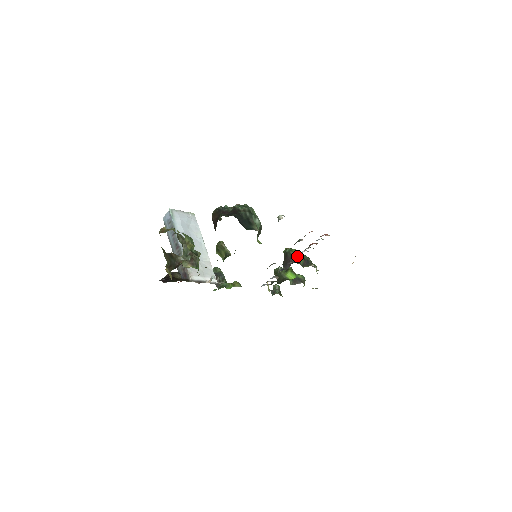
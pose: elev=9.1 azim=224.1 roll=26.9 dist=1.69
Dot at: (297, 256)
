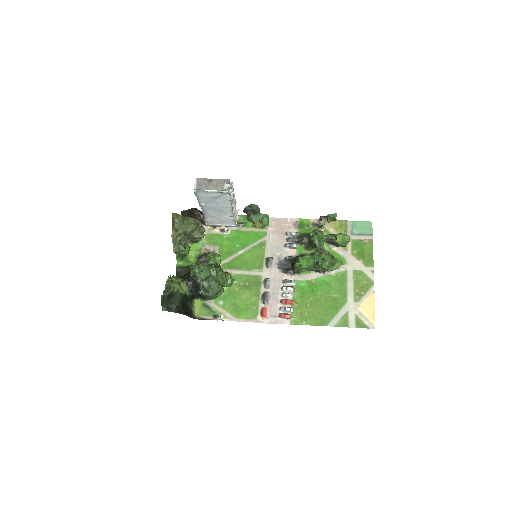
Dot at: (284, 283)
